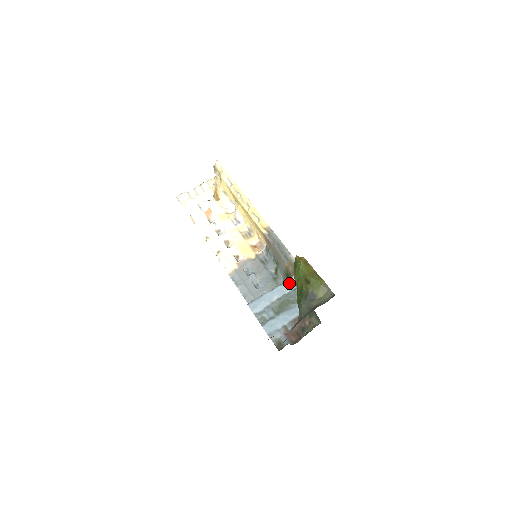
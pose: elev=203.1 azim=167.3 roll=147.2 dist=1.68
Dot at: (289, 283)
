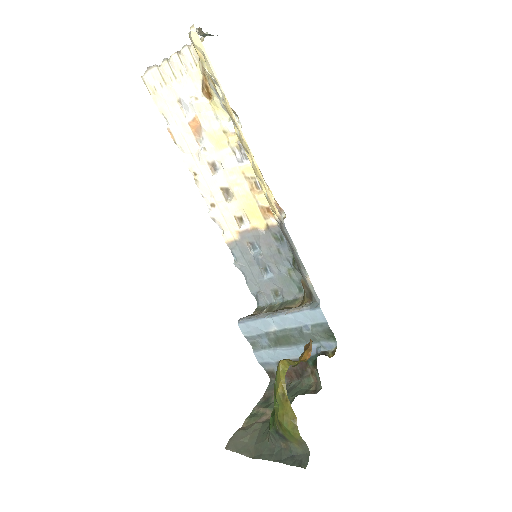
Dot at: (295, 317)
